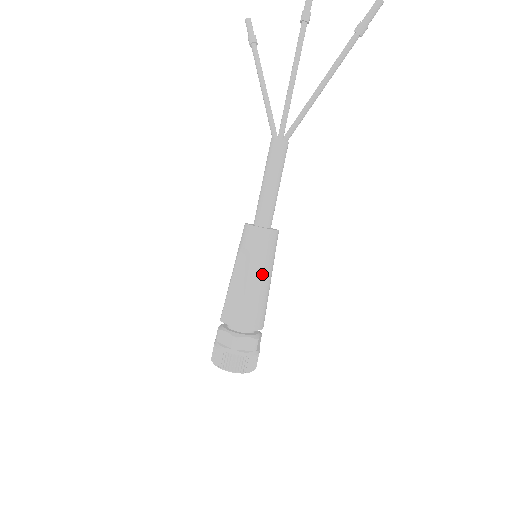
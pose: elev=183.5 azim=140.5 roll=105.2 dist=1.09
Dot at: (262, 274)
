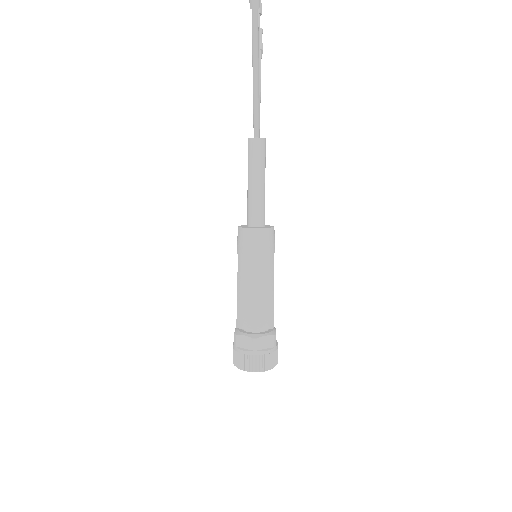
Dot at: (249, 273)
